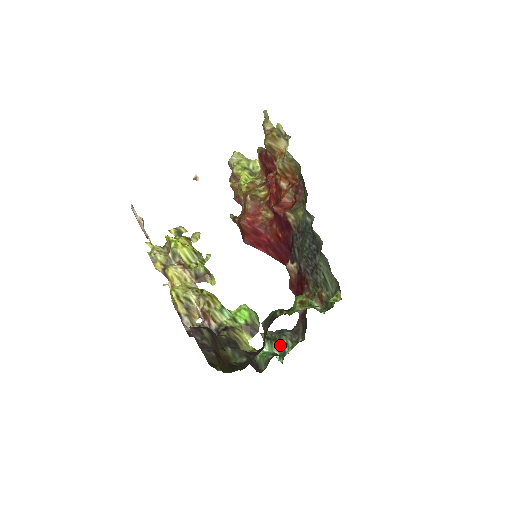
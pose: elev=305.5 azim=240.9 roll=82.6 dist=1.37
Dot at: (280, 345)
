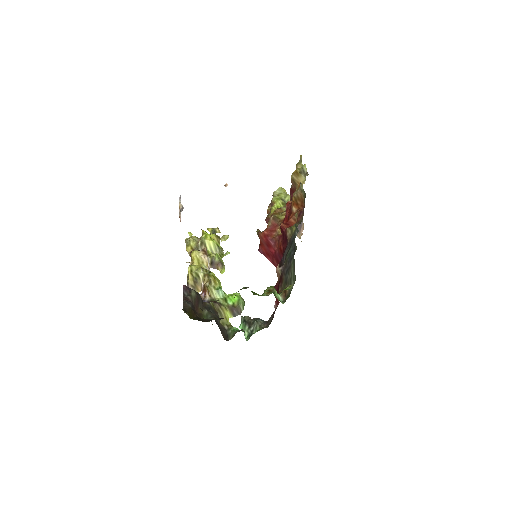
Dot at: (251, 328)
